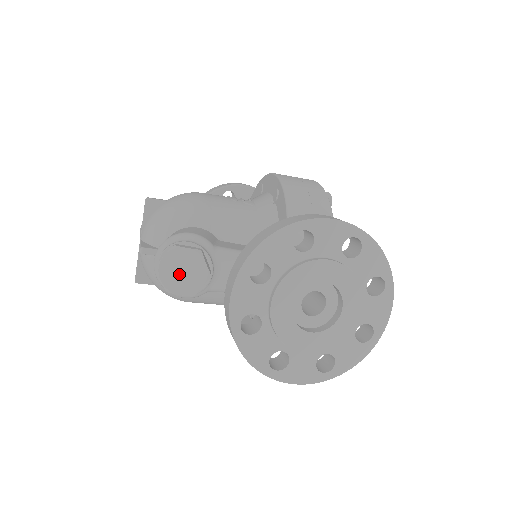
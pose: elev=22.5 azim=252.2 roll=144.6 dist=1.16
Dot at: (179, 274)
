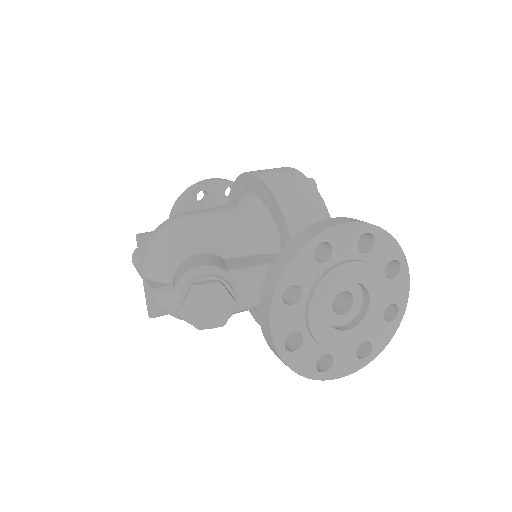
Dot at: (205, 310)
